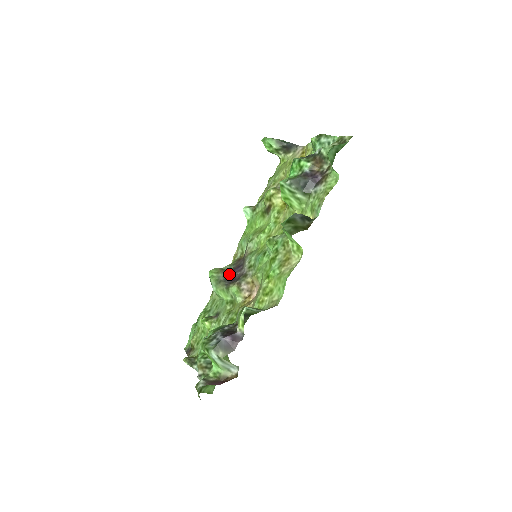
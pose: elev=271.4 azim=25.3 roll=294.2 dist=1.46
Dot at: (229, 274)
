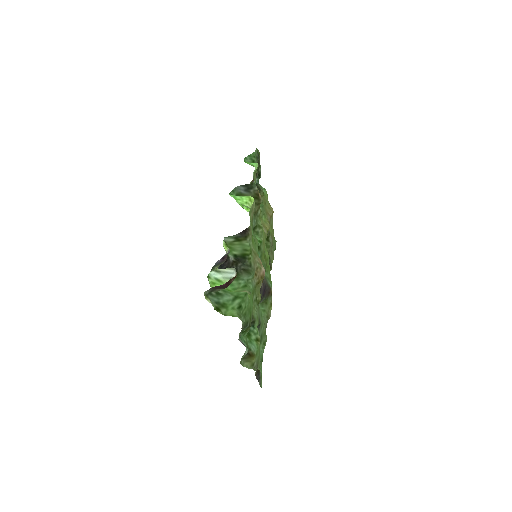
Dot at: occluded
